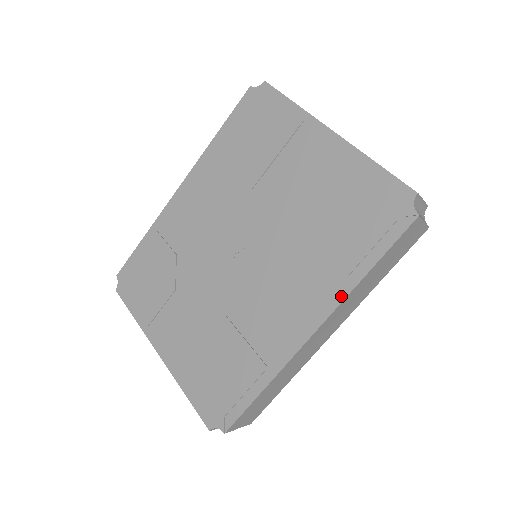
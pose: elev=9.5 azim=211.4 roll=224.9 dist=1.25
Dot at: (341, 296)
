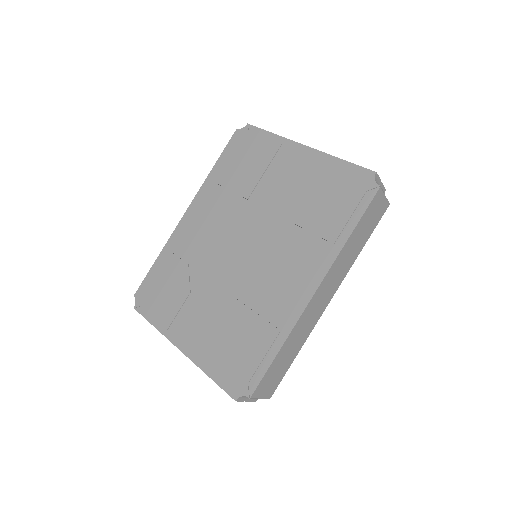
Dot at: (332, 258)
